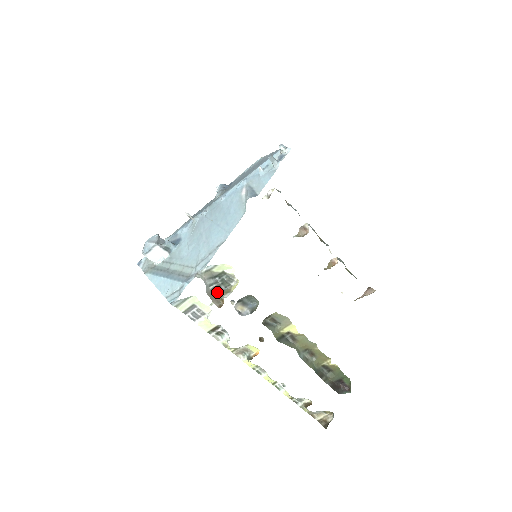
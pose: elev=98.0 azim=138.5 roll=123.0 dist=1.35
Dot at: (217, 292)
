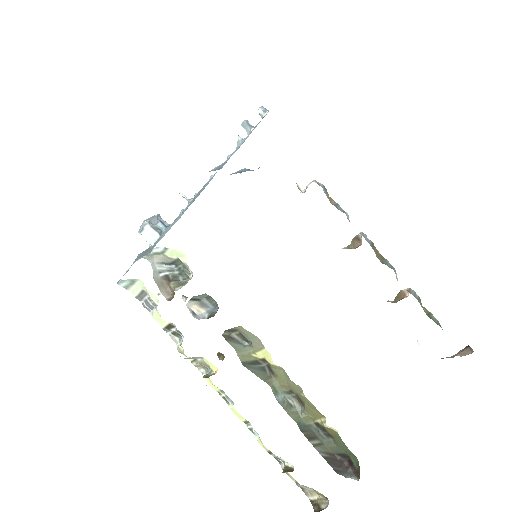
Dot at: (170, 282)
